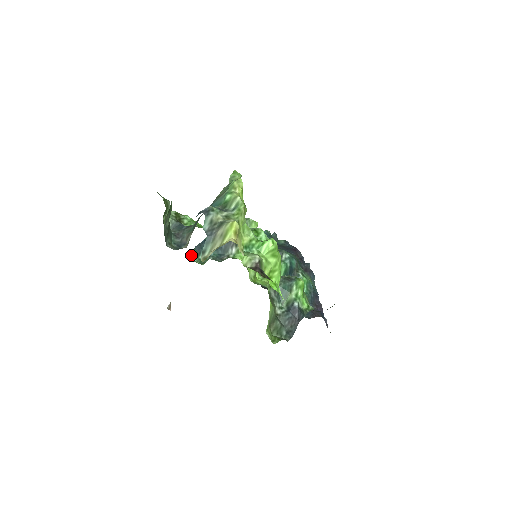
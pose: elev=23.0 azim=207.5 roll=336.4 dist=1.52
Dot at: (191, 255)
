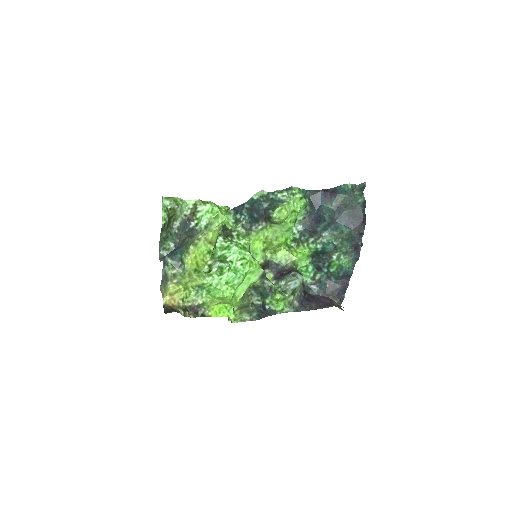
Dot at: (229, 213)
